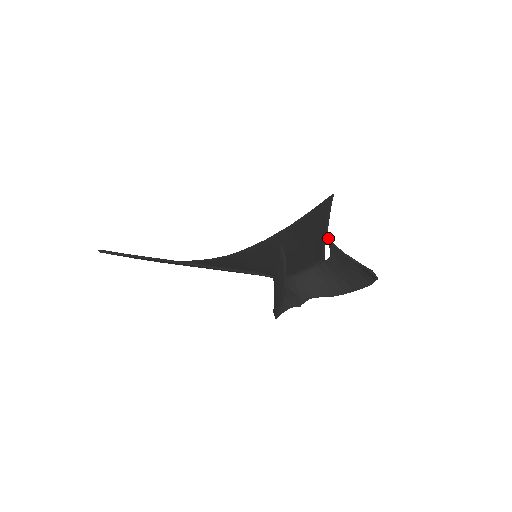
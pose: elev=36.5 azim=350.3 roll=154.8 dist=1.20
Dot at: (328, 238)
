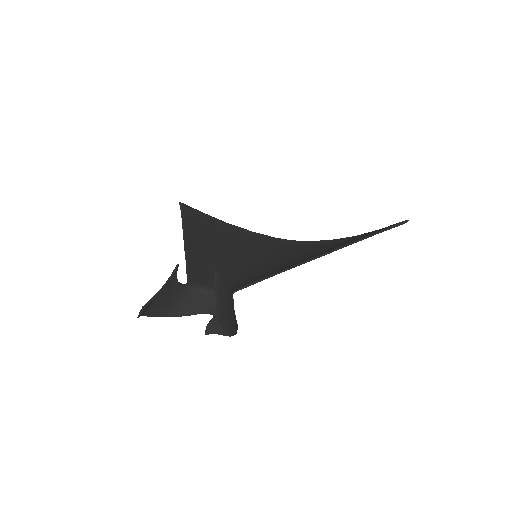
Dot at: (215, 275)
